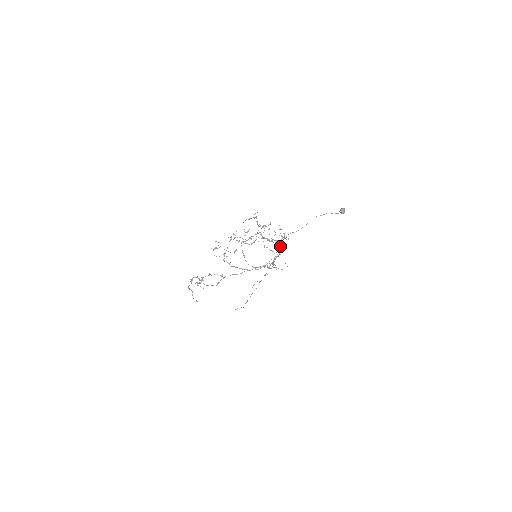
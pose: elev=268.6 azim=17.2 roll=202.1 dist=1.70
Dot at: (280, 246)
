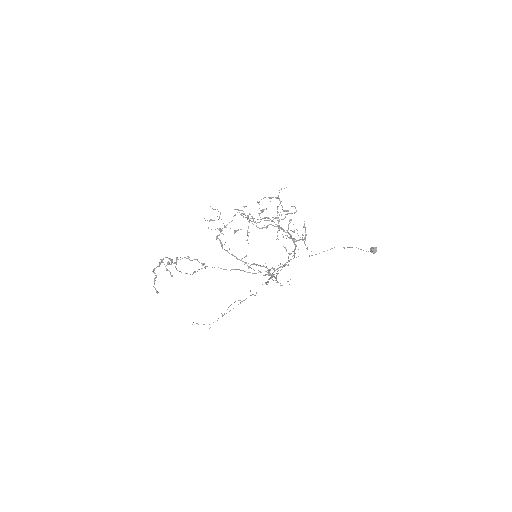
Dot at: (294, 250)
